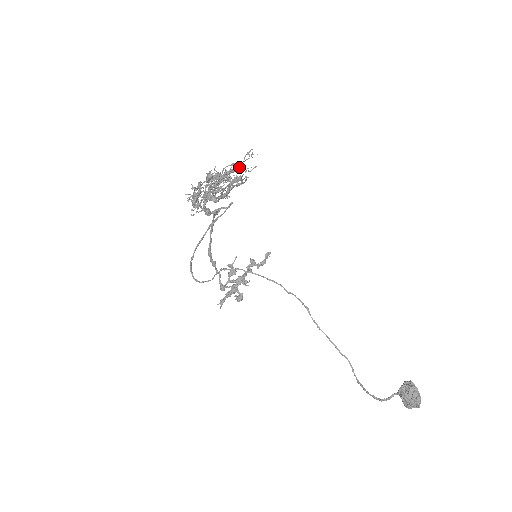
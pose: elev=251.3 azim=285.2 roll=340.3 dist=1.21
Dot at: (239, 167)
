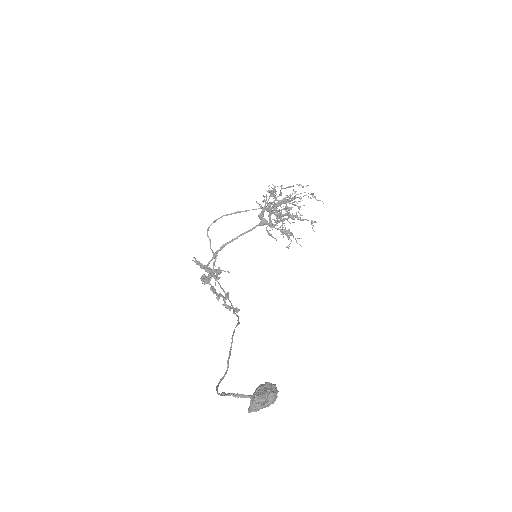
Dot at: (302, 219)
